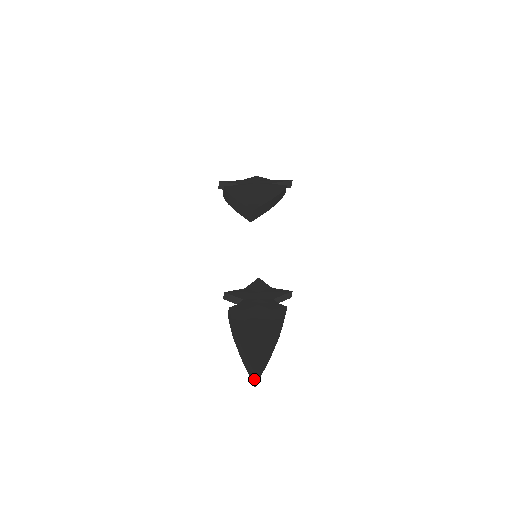
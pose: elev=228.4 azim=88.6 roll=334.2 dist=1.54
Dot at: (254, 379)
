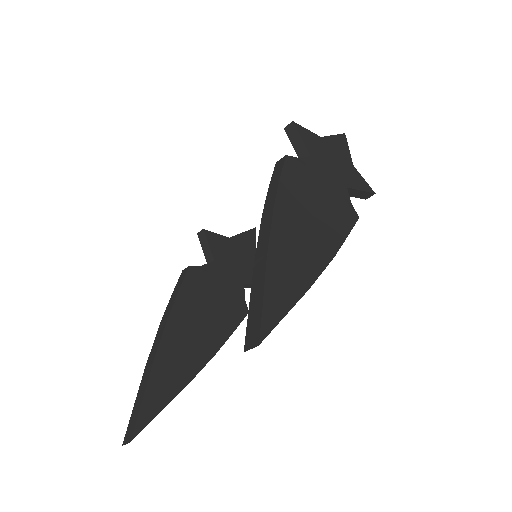
Dot at: (129, 435)
